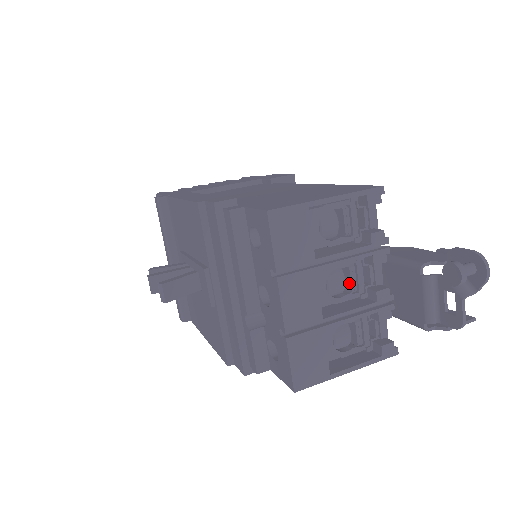
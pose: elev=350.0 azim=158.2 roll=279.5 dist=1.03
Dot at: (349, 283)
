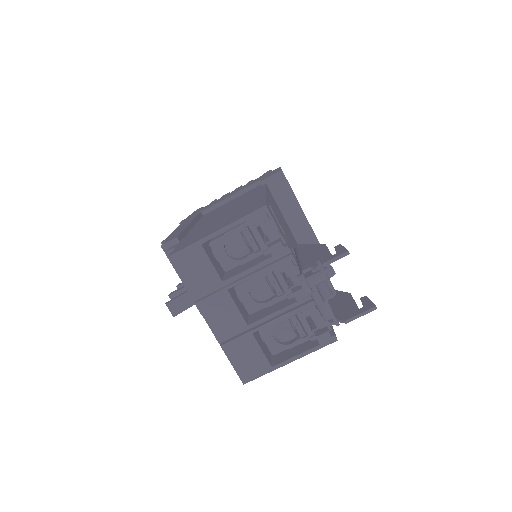
Dot at: (274, 288)
